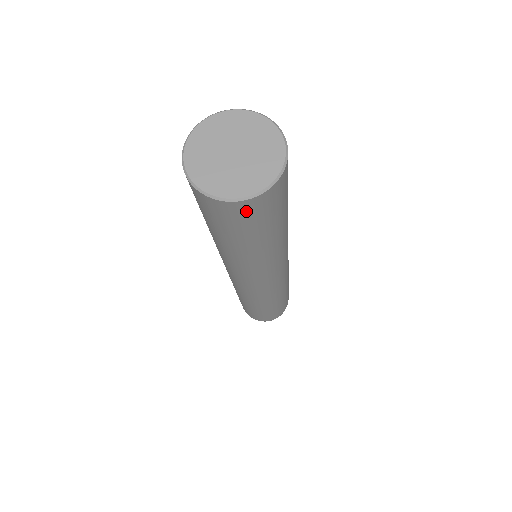
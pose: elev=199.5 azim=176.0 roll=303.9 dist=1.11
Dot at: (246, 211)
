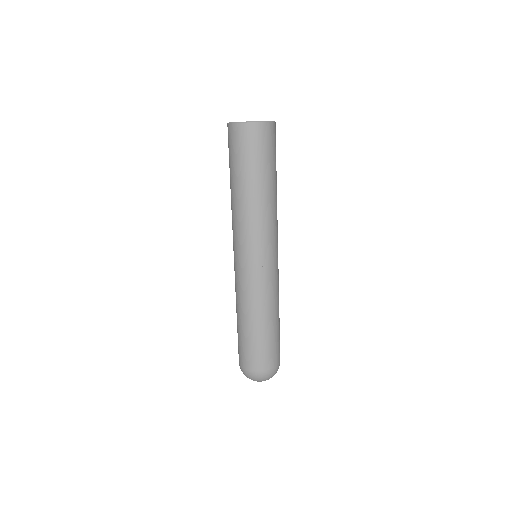
Dot at: (265, 134)
